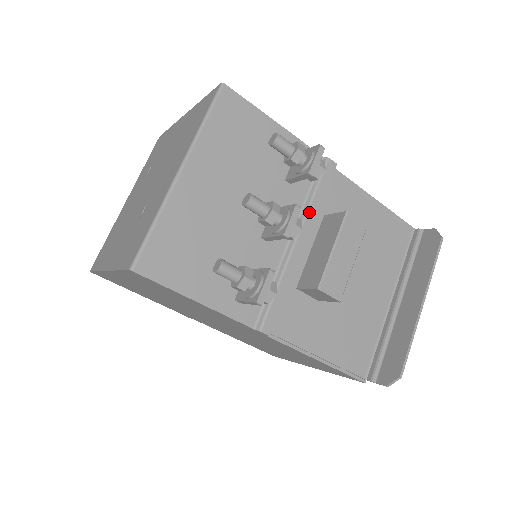
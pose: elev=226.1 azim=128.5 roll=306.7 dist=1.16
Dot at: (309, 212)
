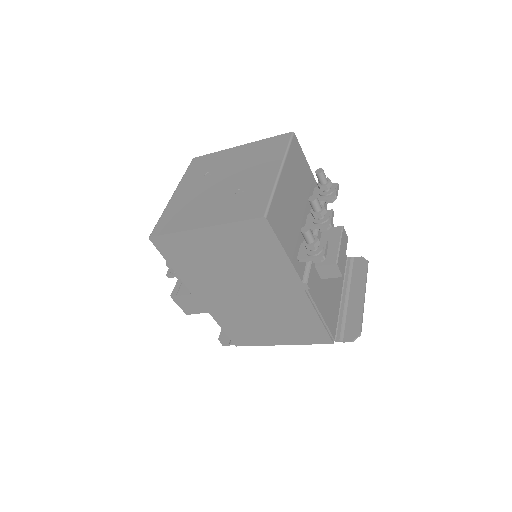
Dot at: occluded
